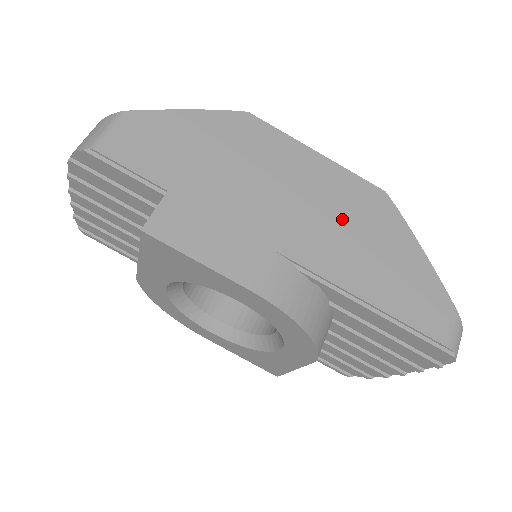
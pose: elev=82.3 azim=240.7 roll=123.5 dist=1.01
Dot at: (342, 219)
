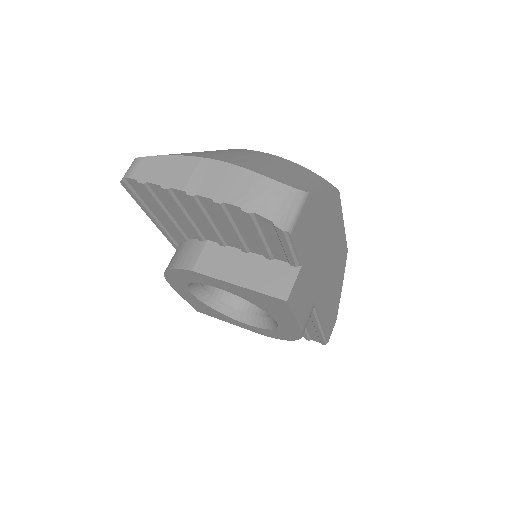
Dot at: (334, 274)
